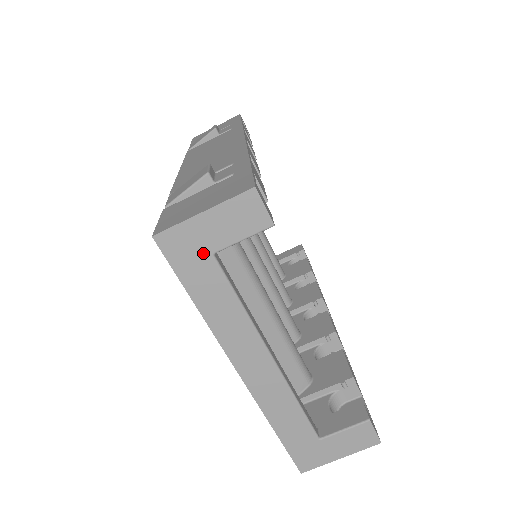
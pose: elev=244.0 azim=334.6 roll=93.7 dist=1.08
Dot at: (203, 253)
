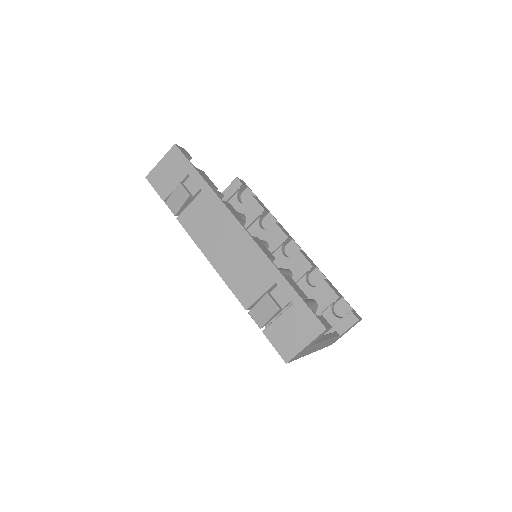
Dot at: occluded
